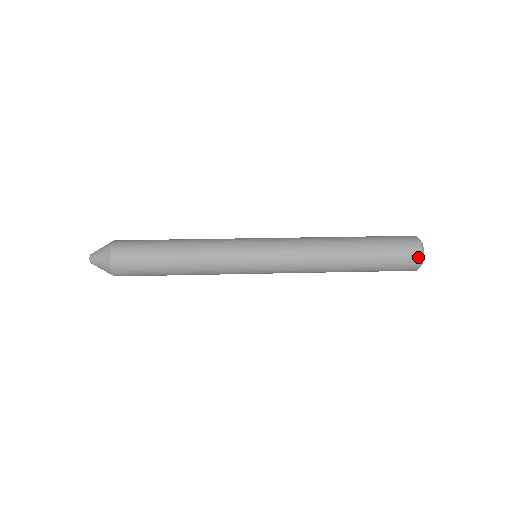
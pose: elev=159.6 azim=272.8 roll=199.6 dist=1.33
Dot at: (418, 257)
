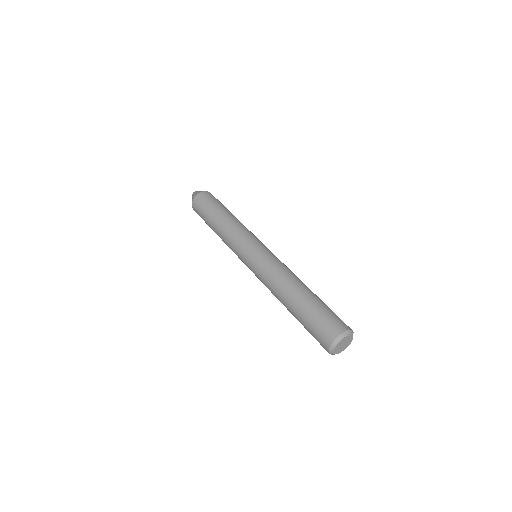
Dot at: (327, 351)
